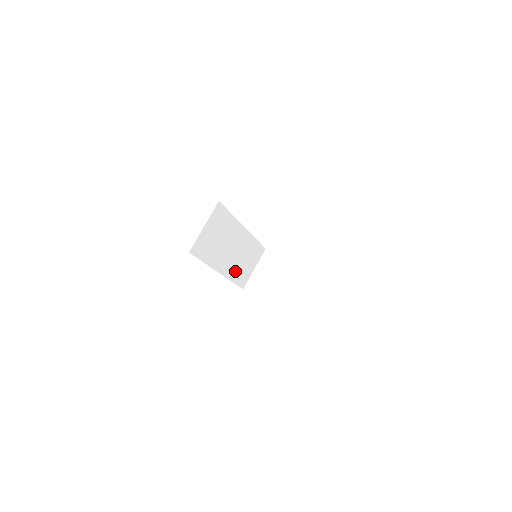
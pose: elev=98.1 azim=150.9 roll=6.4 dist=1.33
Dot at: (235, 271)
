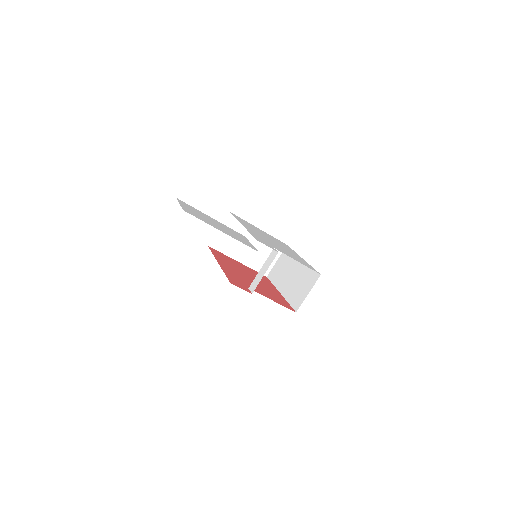
Dot at: occluded
